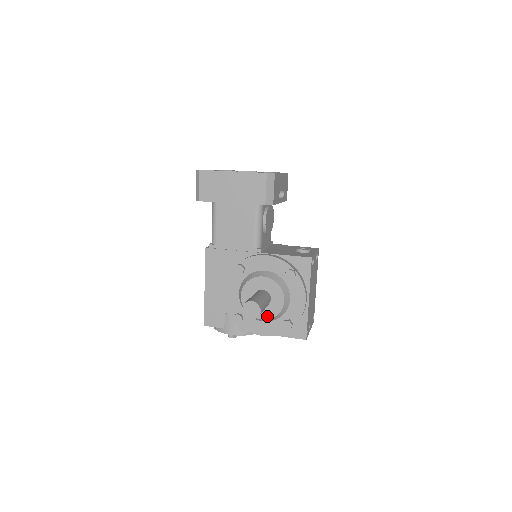
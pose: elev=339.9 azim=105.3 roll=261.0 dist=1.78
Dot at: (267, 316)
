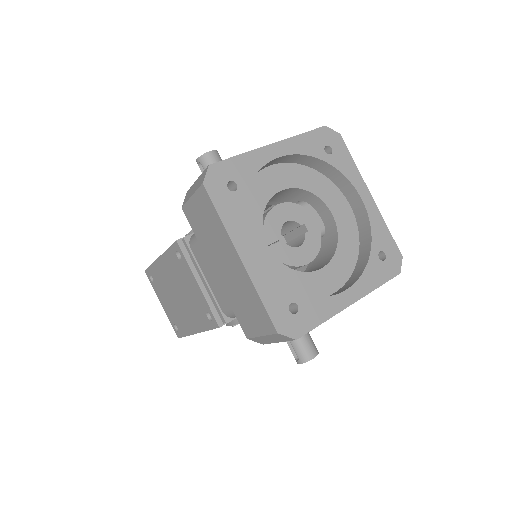
Dot at: occluded
